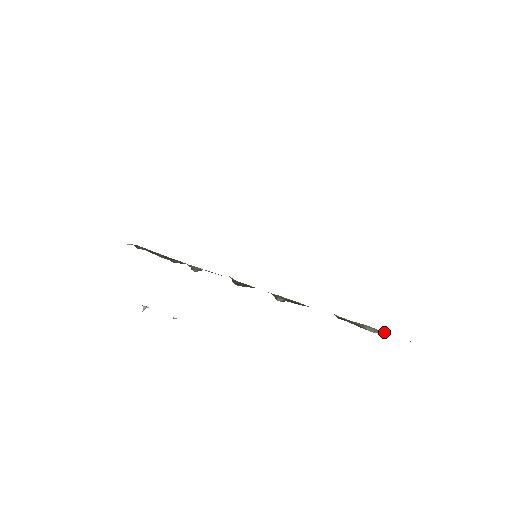
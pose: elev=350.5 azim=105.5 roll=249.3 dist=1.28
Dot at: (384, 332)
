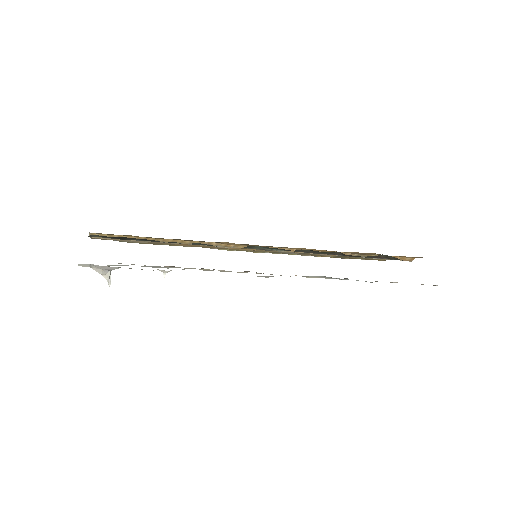
Dot at: occluded
